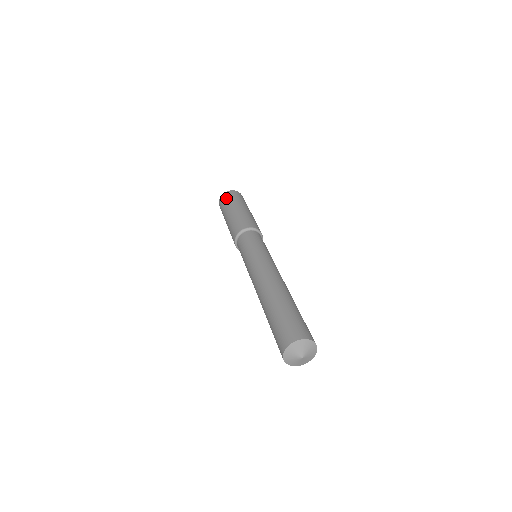
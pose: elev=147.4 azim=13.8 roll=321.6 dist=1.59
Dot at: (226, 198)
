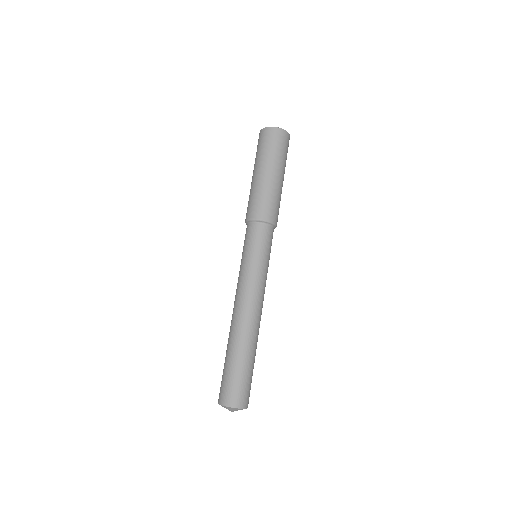
Dot at: occluded
